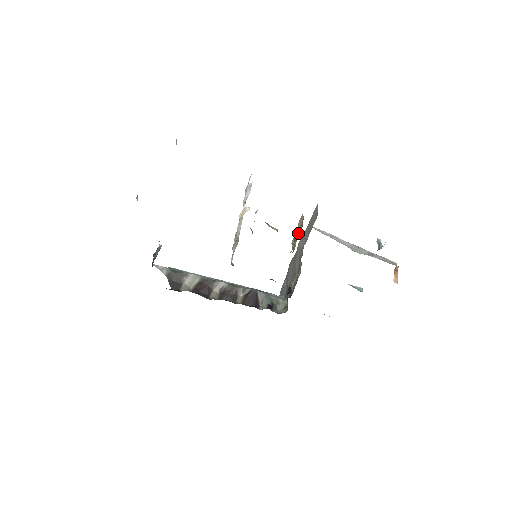
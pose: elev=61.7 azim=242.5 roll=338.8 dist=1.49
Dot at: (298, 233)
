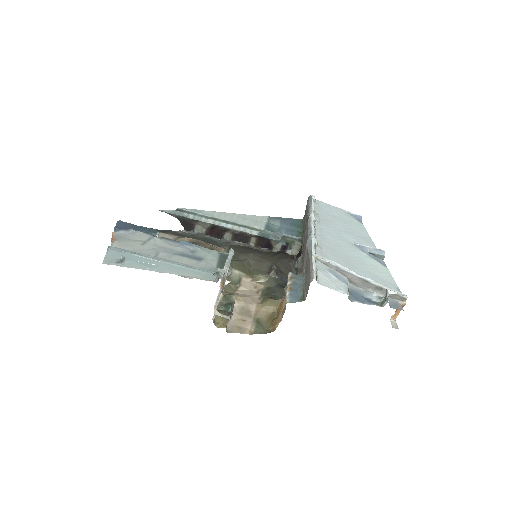
Dot at: (276, 326)
